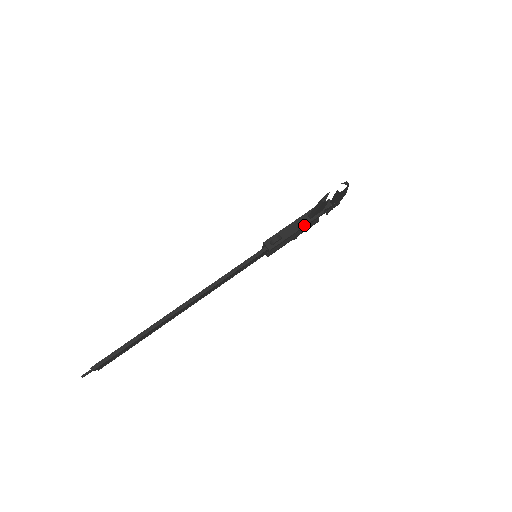
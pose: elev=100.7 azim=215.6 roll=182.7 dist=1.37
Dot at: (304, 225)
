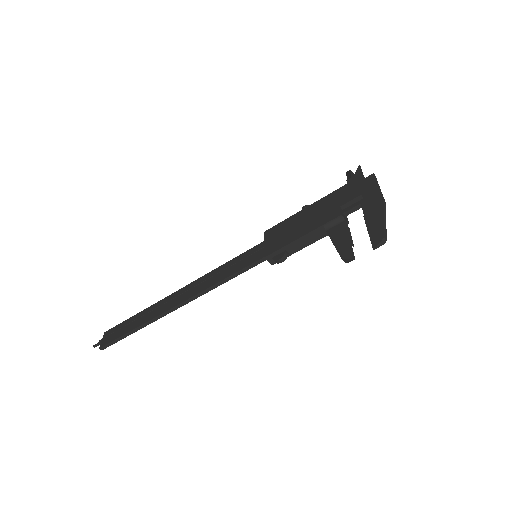
Dot at: (319, 239)
